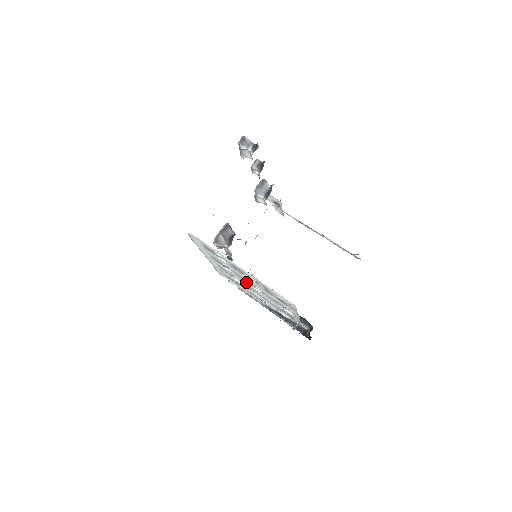
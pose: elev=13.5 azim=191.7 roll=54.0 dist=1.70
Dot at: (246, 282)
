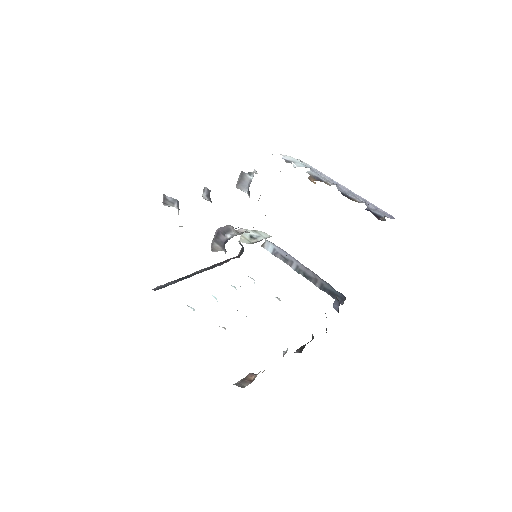
Dot at: occluded
